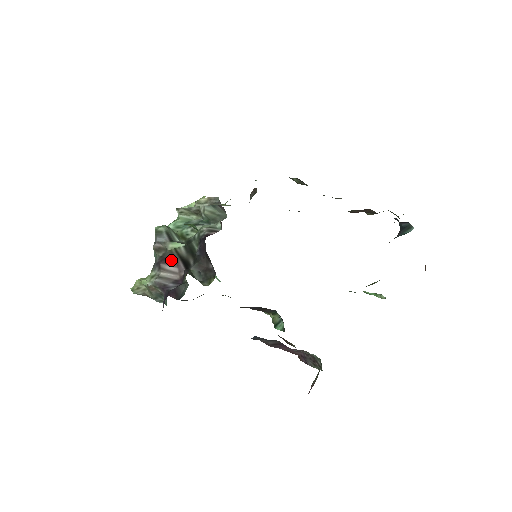
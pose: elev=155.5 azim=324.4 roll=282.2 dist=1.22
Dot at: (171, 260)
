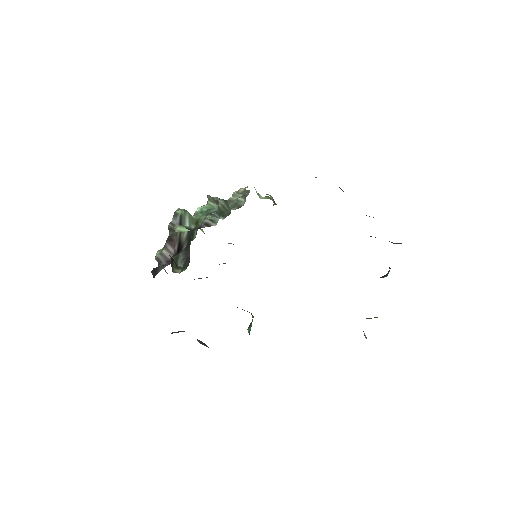
Dot at: (173, 241)
